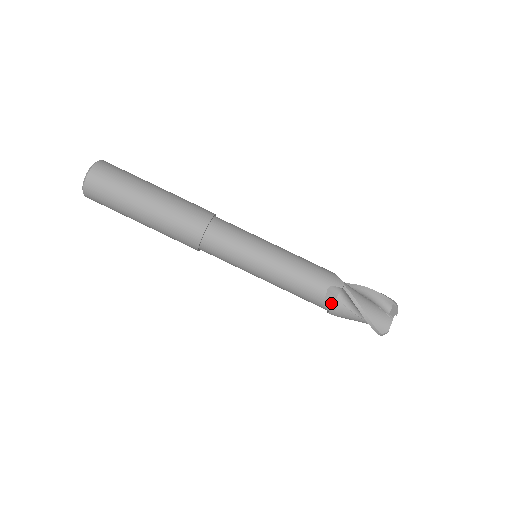
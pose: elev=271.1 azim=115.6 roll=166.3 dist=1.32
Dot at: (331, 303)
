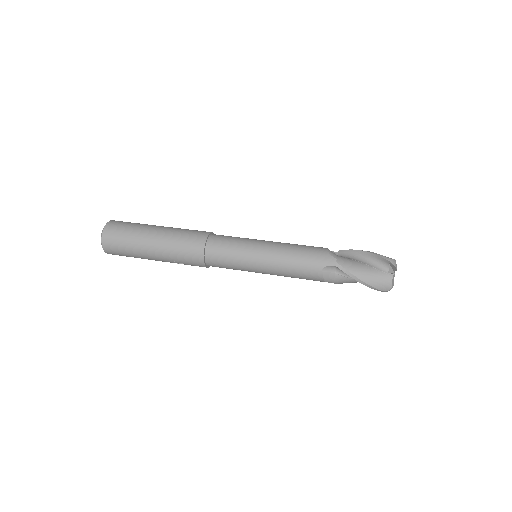
Dot at: (335, 254)
